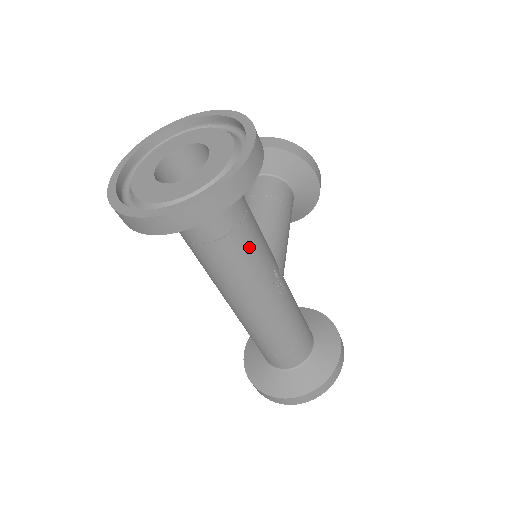
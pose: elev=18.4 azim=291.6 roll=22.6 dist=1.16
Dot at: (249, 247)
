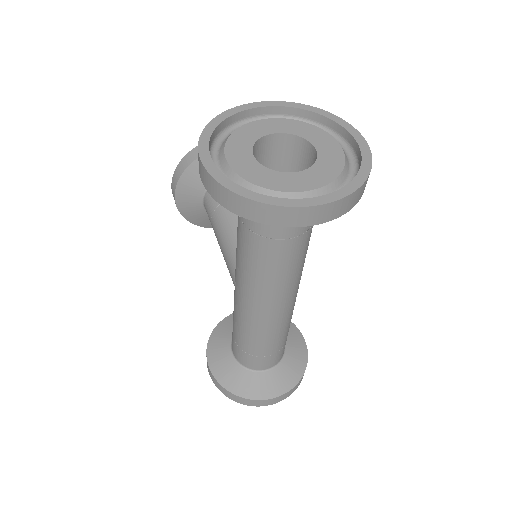
Dot at: occluded
